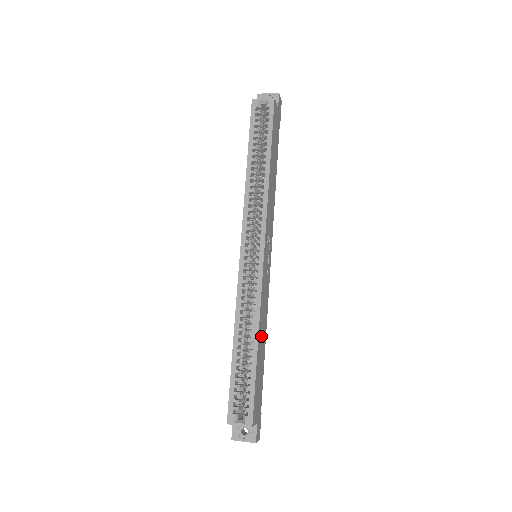
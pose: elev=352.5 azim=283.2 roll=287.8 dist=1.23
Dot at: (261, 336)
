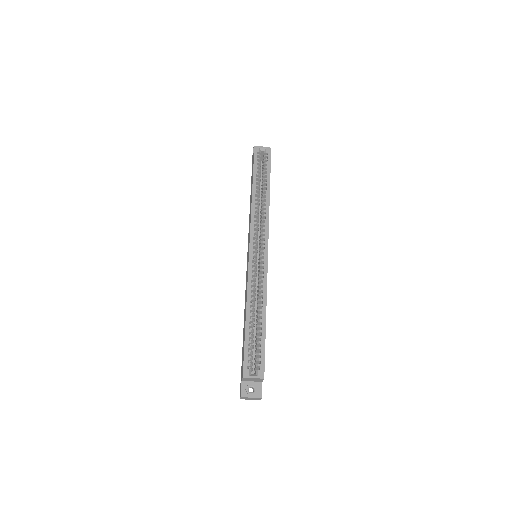
Dot at: occluded
